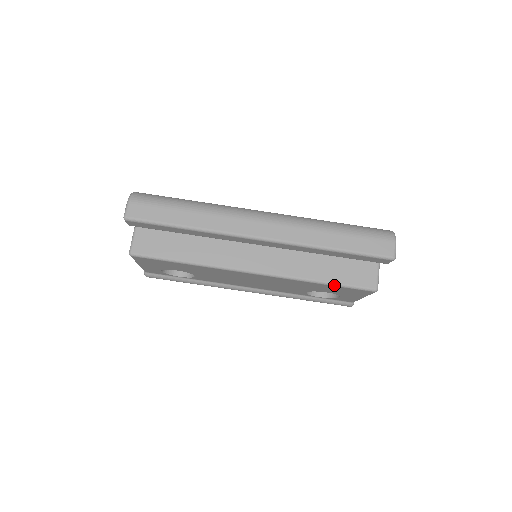
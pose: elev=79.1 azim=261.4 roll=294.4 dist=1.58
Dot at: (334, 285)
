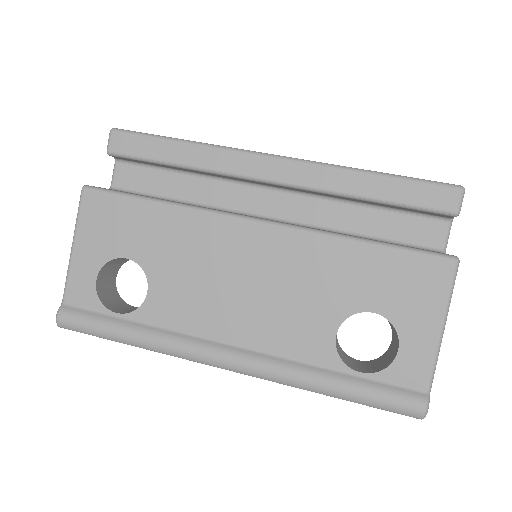
Dot at: (384, 245)
